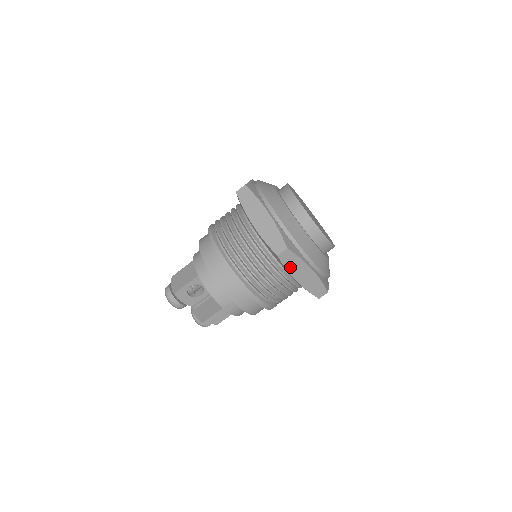
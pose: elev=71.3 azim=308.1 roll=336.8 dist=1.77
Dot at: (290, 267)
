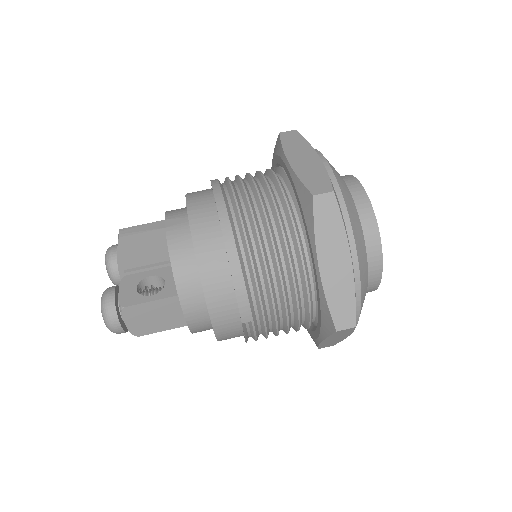
Dot at: (289, 147)
